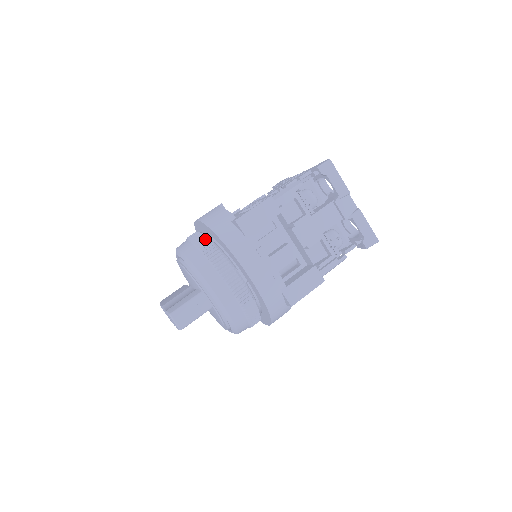
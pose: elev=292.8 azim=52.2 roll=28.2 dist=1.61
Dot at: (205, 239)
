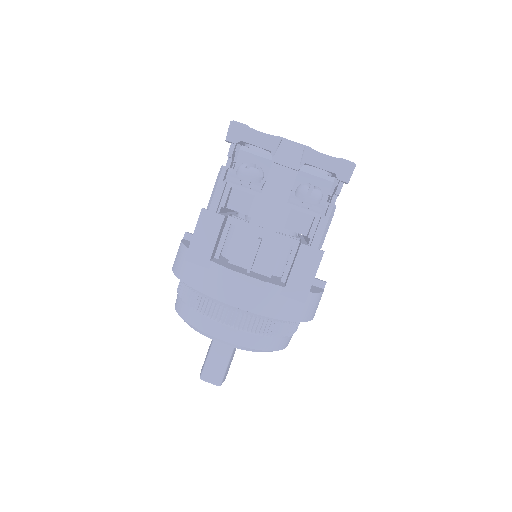
Dot at: (184, 287)
